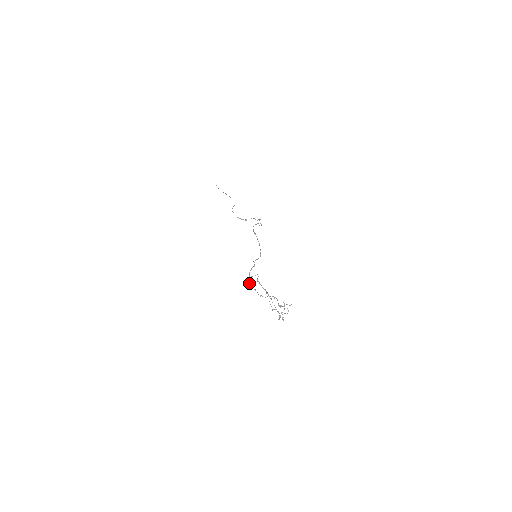
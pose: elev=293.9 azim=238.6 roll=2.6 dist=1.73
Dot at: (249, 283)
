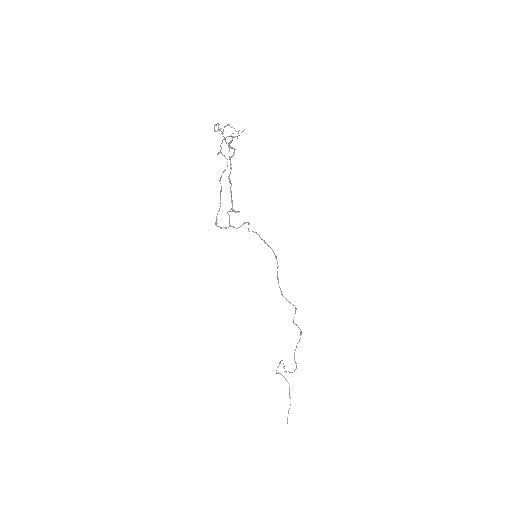
Dot at: (220, 227)
